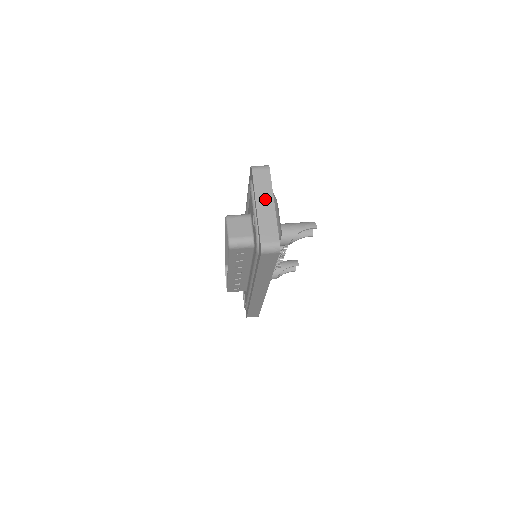
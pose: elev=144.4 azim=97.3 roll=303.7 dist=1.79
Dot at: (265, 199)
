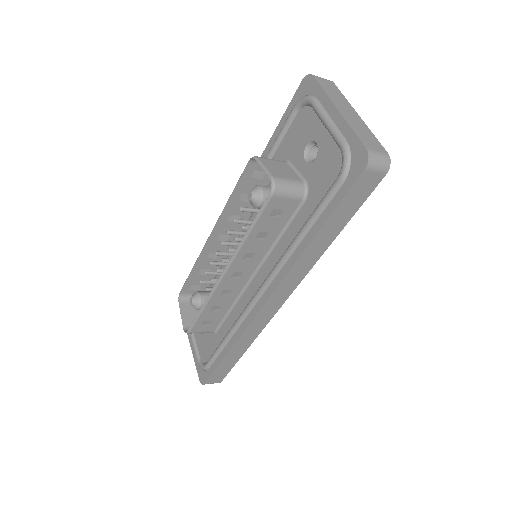
Dot at: (345, 107)
